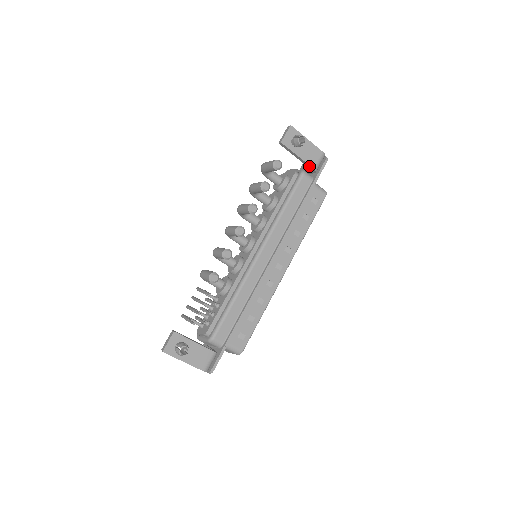
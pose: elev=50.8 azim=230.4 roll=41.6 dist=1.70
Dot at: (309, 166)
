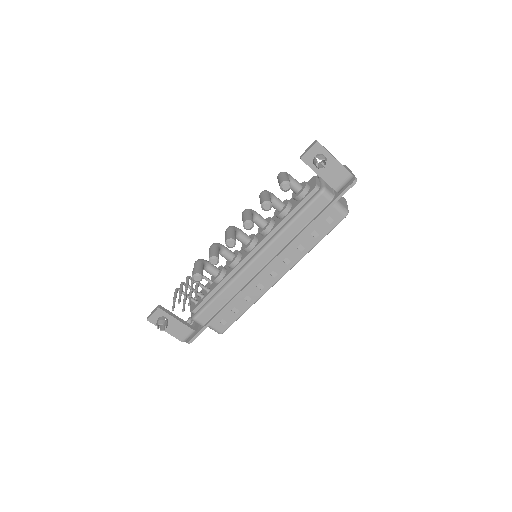
Dot at: (331, 186)
